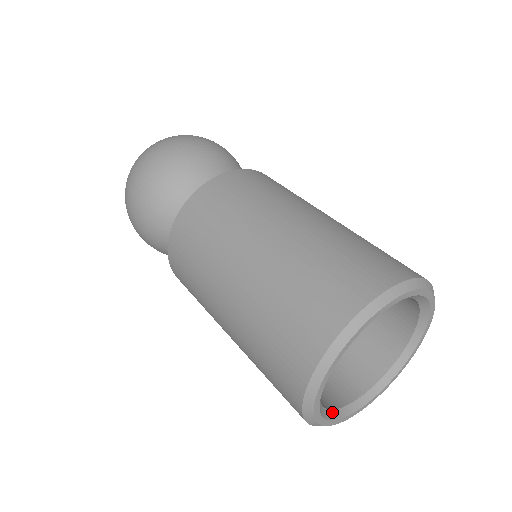
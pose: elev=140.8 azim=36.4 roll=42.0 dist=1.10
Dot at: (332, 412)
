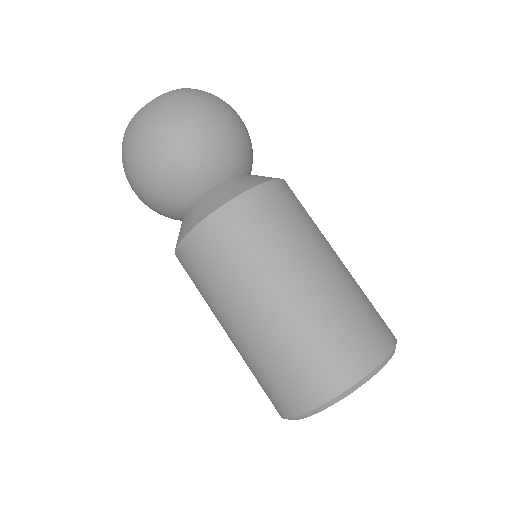
Dot at: occluded
